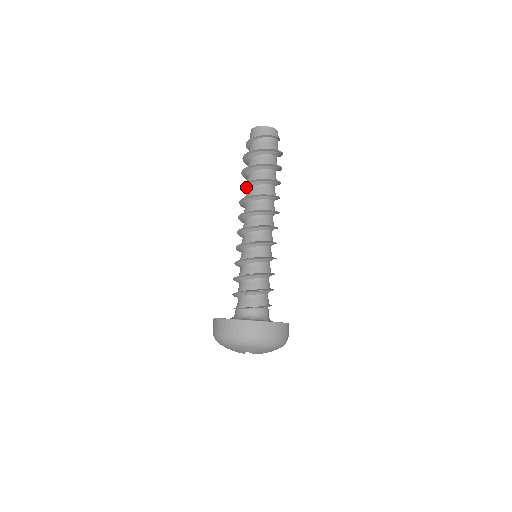
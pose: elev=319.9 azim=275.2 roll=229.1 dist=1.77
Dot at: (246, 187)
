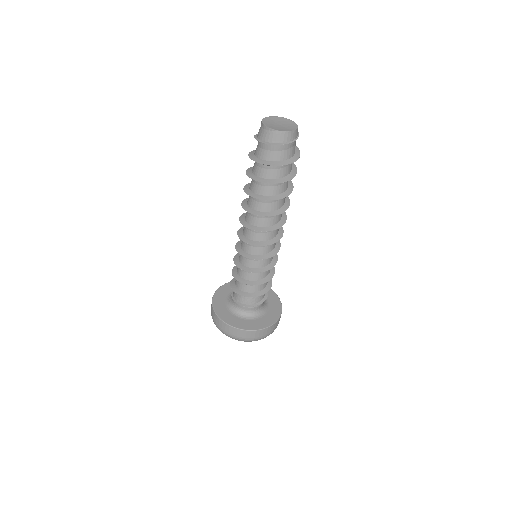
Dot at: occluded
